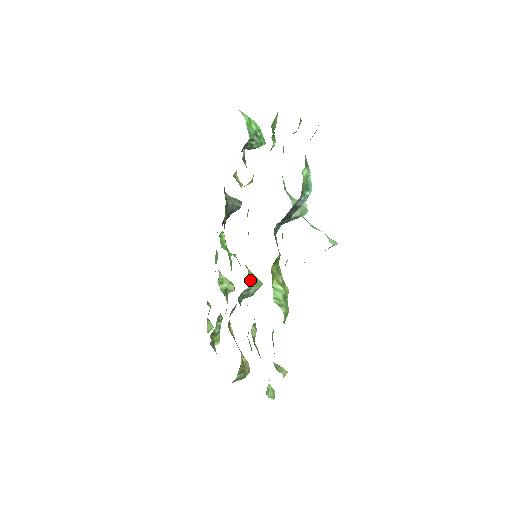
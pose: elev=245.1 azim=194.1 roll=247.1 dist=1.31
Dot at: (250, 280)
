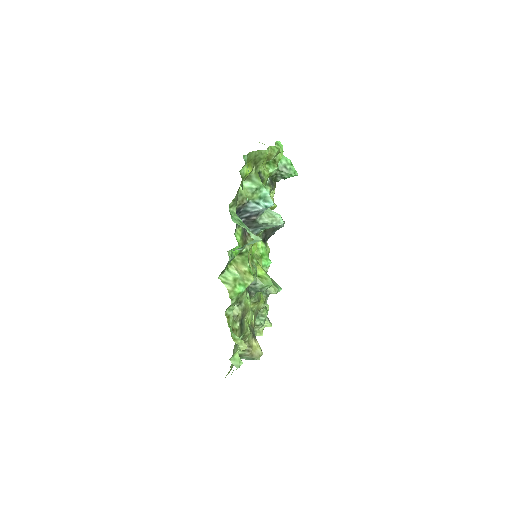
Dot at: (257, 277)
